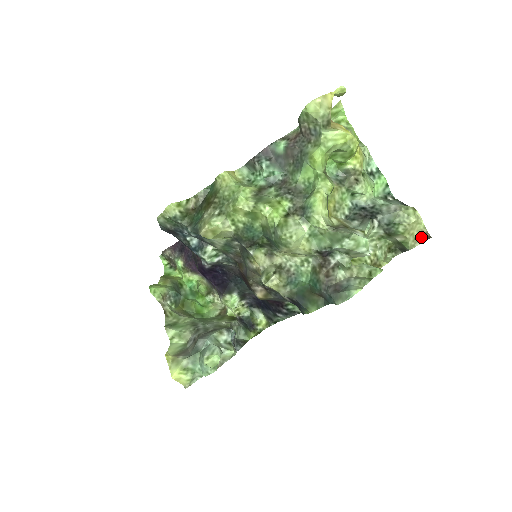
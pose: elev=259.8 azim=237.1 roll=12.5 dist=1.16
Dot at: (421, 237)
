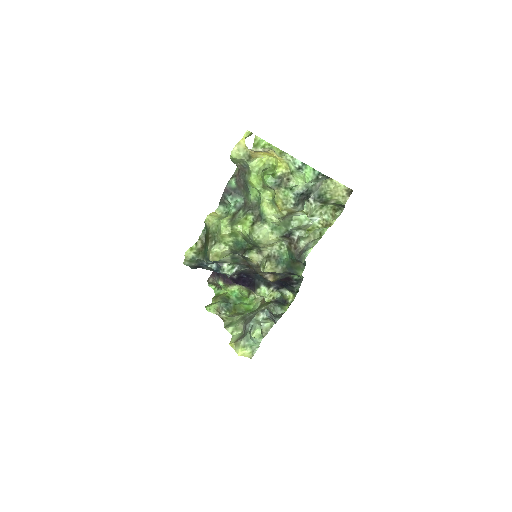
Dot at: (347, 193)
